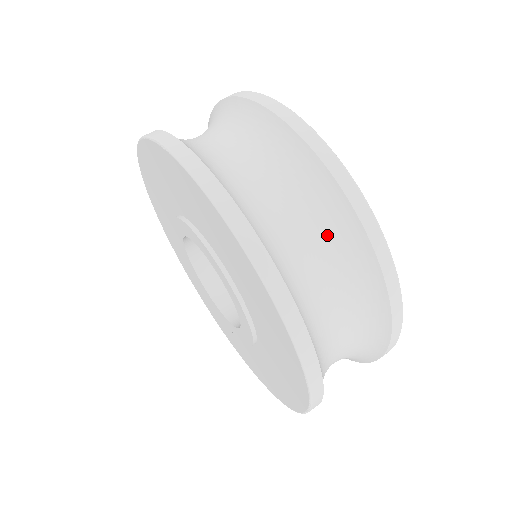
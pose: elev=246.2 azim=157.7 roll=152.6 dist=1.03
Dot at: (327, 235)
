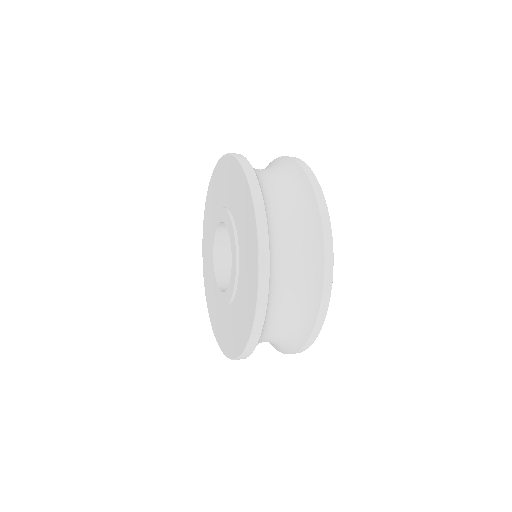
Dot at: (295, 198)
